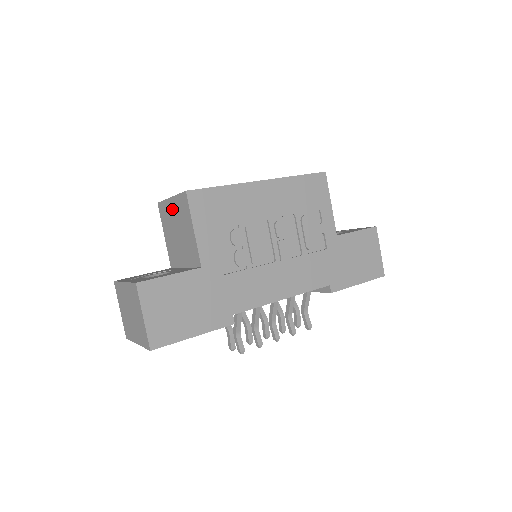
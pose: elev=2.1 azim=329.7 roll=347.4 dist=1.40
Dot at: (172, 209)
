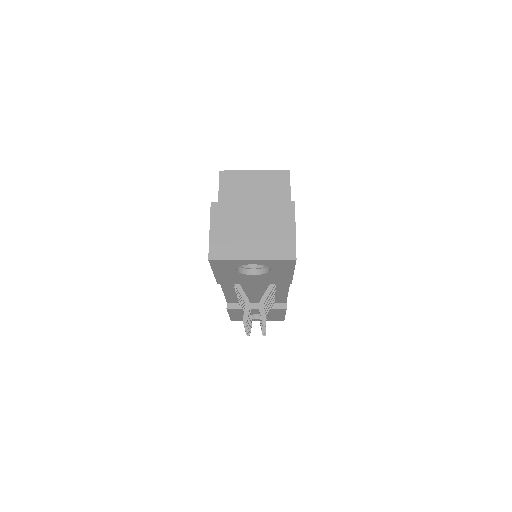
Dot at: (253, 179)
